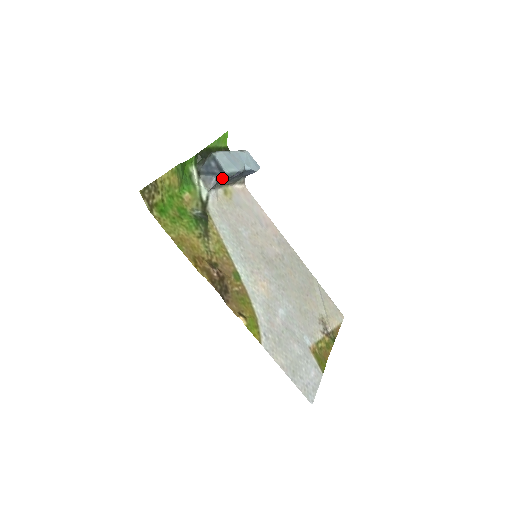
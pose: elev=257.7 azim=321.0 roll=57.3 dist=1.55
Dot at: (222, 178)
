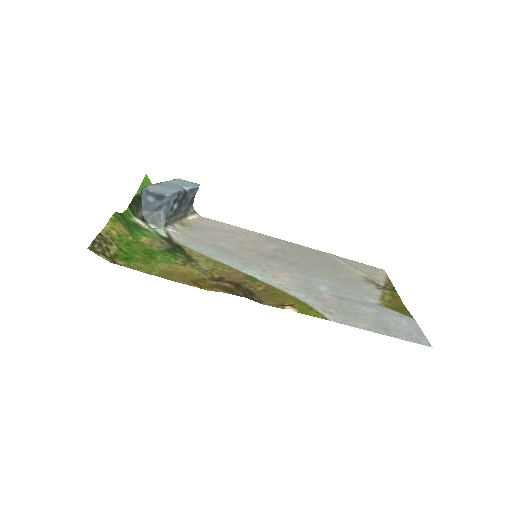
Dot at: (168, 205)
